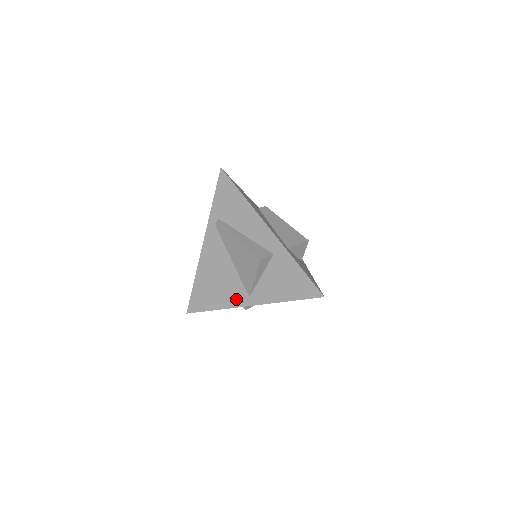
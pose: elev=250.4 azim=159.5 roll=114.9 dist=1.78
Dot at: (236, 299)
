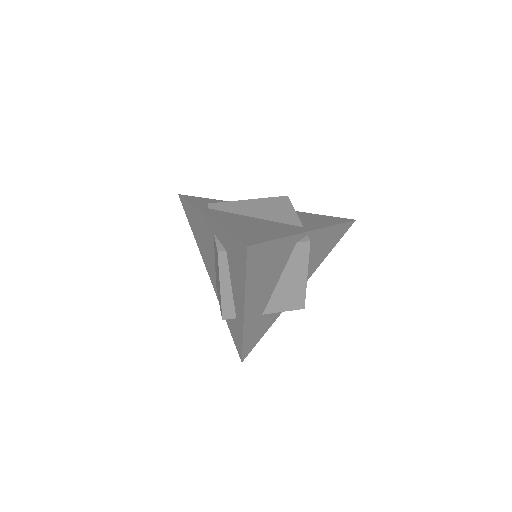
Dot at: (293, 230)
